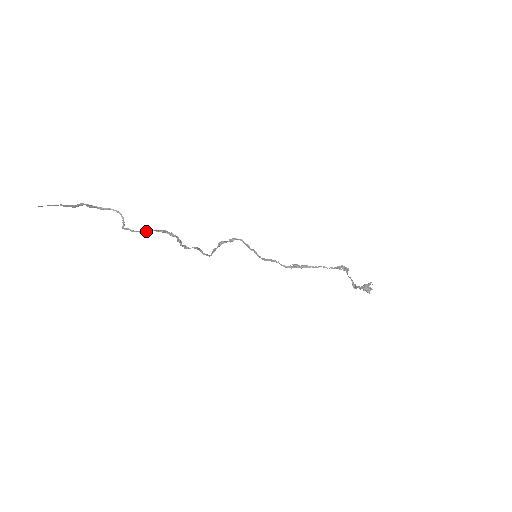
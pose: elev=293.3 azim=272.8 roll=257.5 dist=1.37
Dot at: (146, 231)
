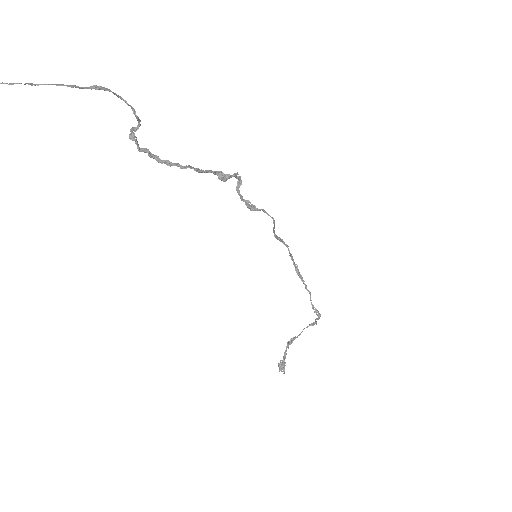
Dot at: (156, 159)
